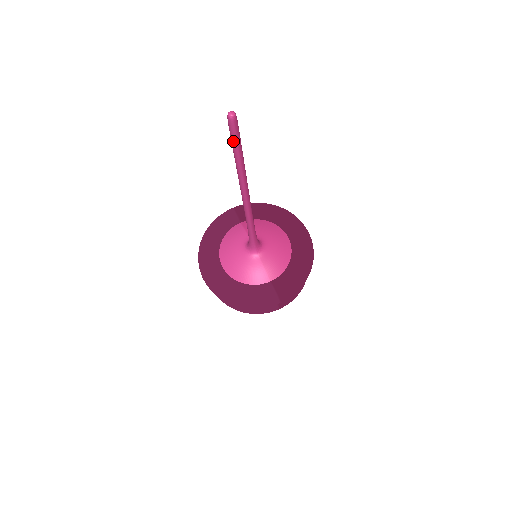
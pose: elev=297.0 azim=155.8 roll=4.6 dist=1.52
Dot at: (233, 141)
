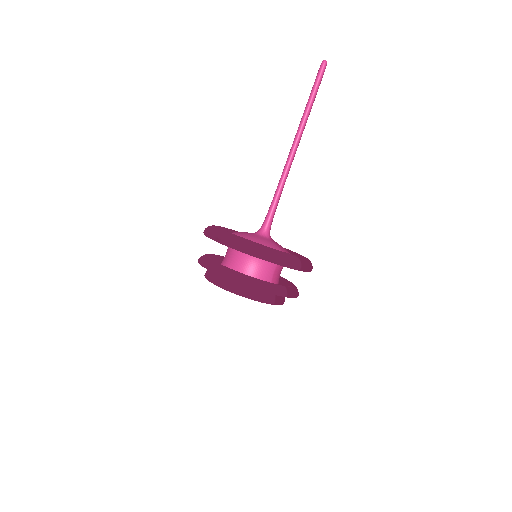
Dot at: (317, 82)
